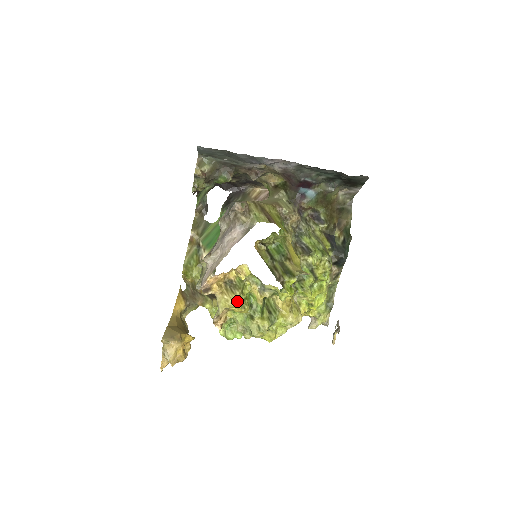
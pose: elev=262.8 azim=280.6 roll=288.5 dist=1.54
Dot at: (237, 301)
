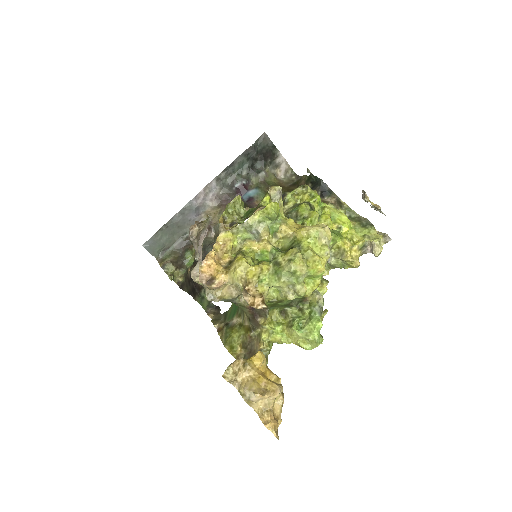
Dot at: (242, 258)
